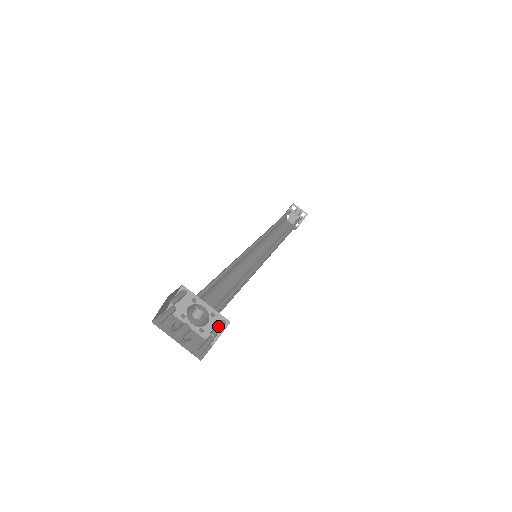
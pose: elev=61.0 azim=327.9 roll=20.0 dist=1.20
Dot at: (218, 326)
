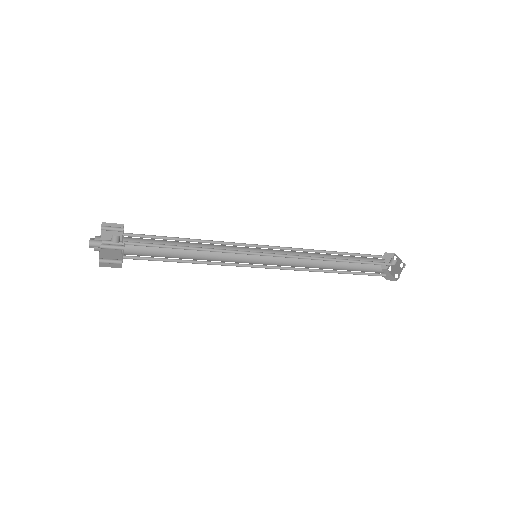
Dot at: (113, 245)
